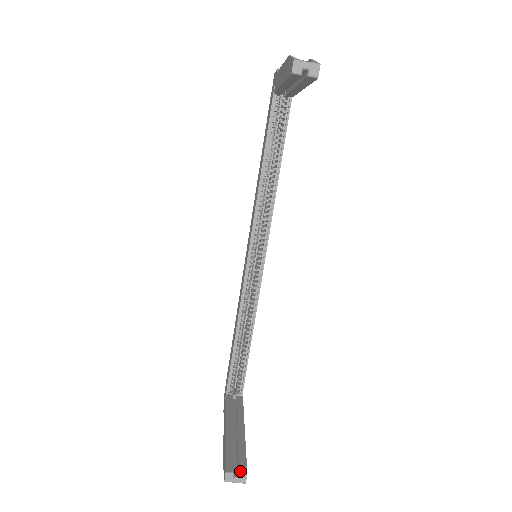
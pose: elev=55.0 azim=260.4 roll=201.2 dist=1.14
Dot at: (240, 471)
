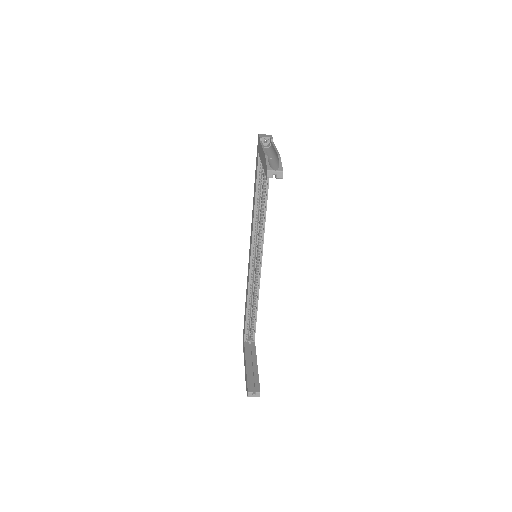
Dot at: (256, 391)
